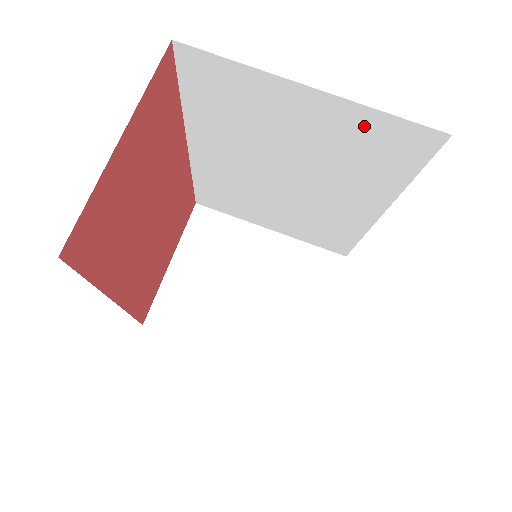
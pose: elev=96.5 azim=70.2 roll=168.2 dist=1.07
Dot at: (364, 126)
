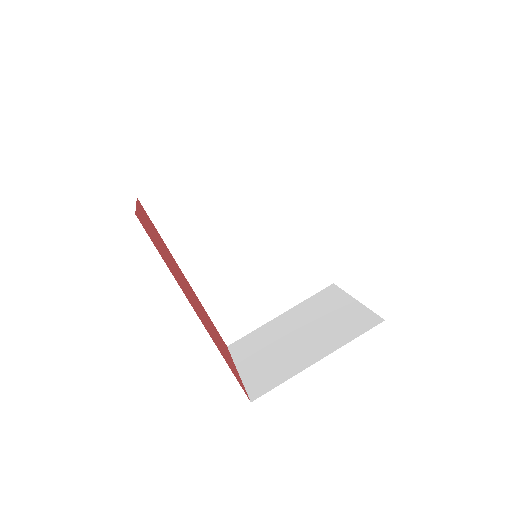
Dot at: (234, 161)
